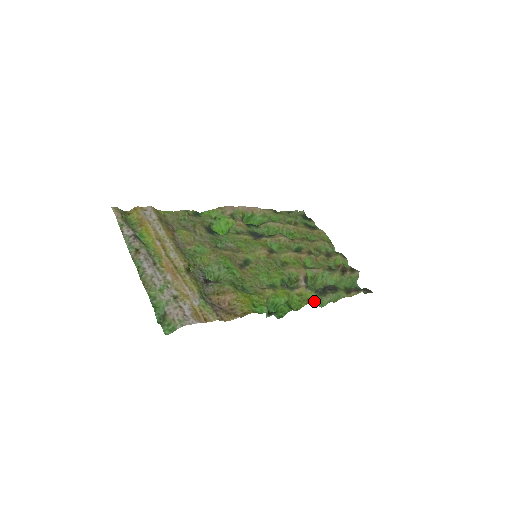
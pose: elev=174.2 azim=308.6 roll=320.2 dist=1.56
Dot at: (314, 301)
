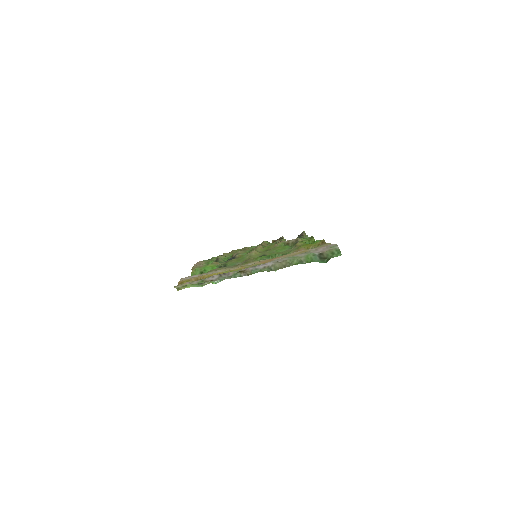
Dot at: (311, 237)
